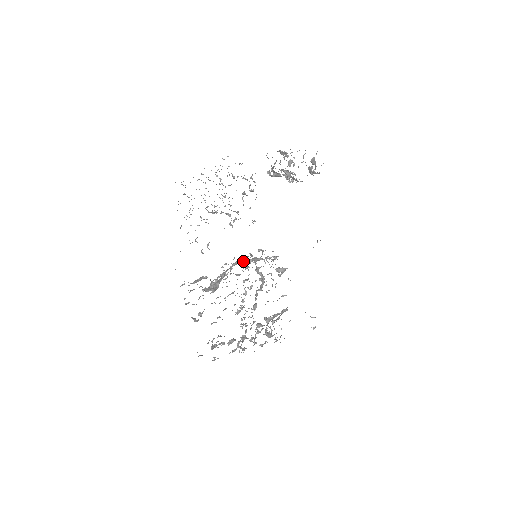
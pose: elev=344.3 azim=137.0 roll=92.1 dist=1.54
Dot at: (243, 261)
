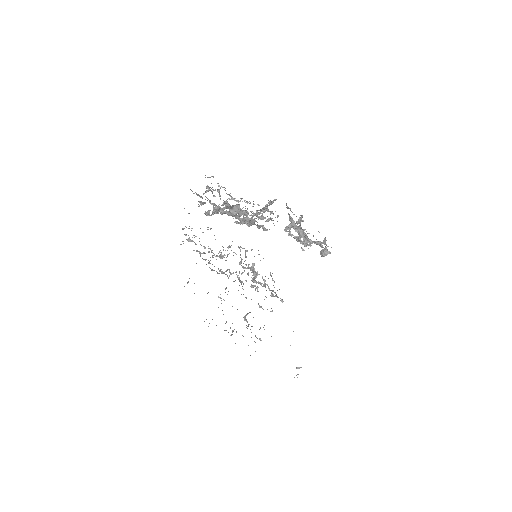
Dot at: occluded
